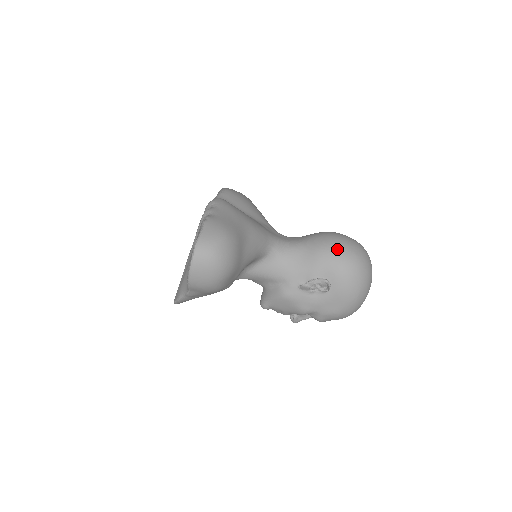
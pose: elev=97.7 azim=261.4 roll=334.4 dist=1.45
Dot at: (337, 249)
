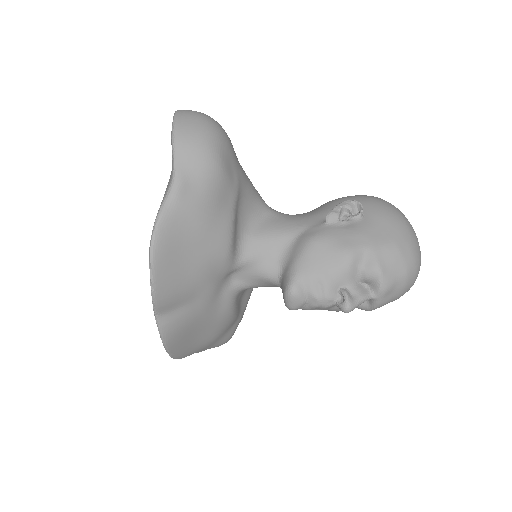
Dot at: occluded
